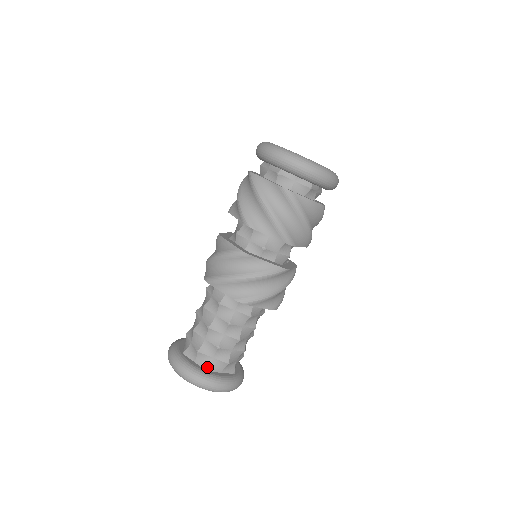
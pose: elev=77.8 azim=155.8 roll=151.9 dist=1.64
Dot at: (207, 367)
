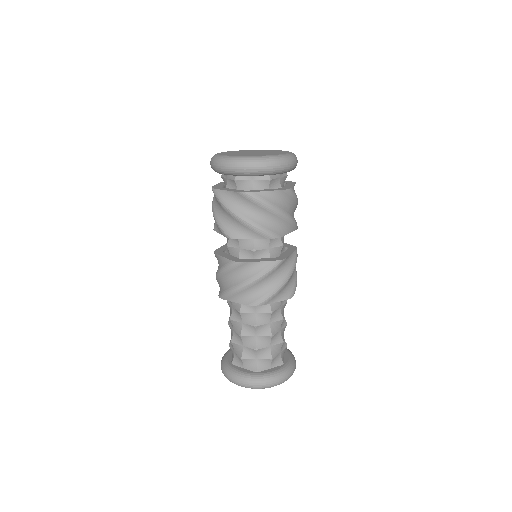
Dot at: (281, 362)
